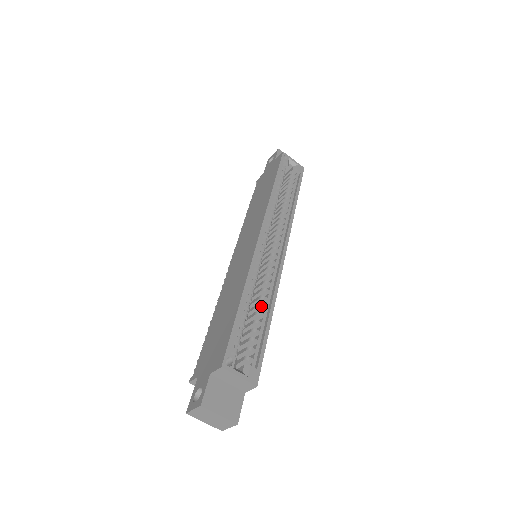
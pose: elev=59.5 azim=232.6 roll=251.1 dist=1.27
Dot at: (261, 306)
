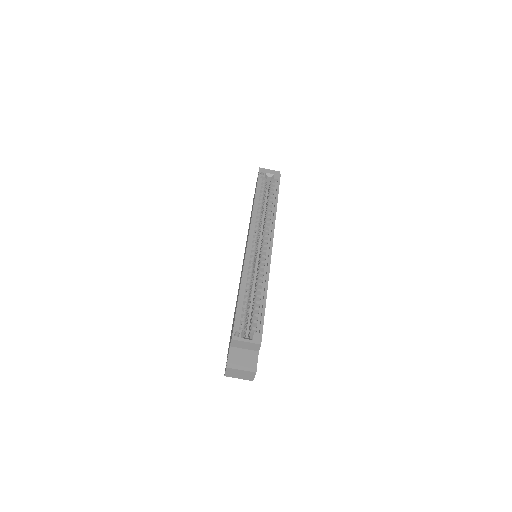
Dot at: (258, 291)
